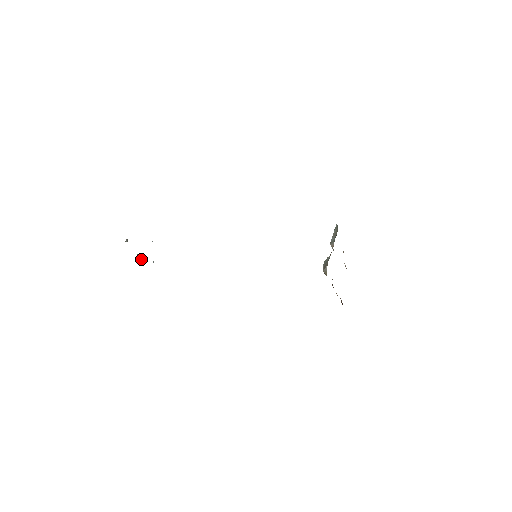
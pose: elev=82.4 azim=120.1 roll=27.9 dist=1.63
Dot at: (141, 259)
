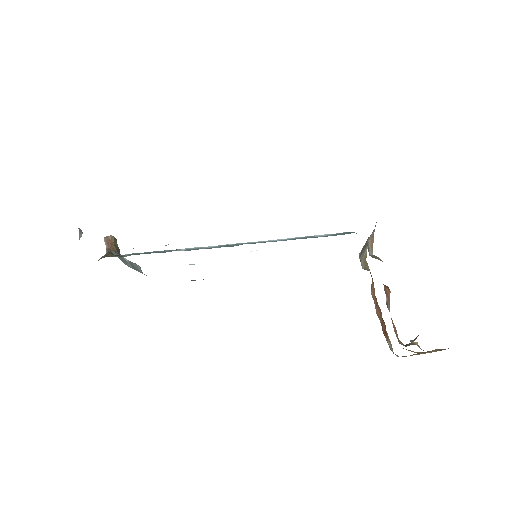
Dot at: (110, 247)
